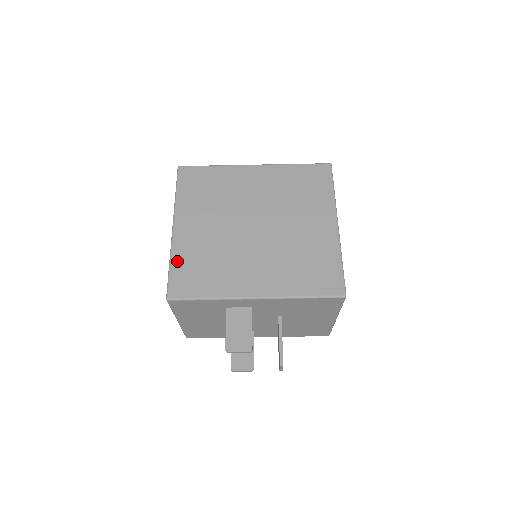
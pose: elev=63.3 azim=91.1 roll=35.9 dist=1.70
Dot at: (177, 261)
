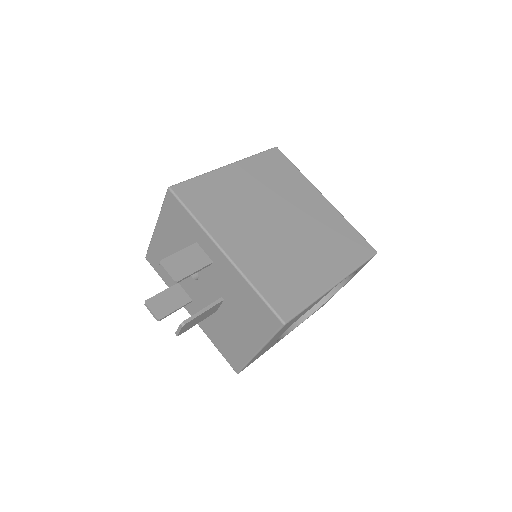
Dot at: (205, 180)
